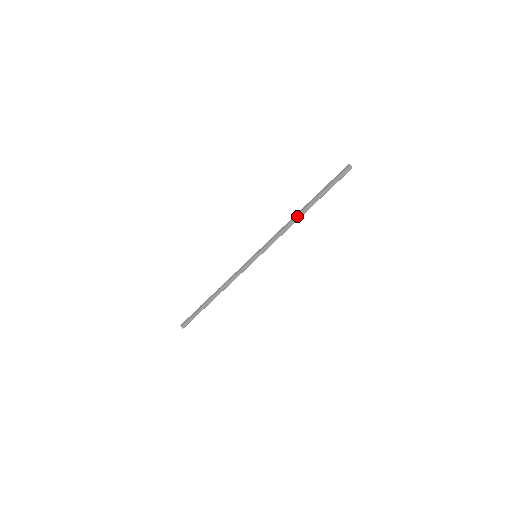
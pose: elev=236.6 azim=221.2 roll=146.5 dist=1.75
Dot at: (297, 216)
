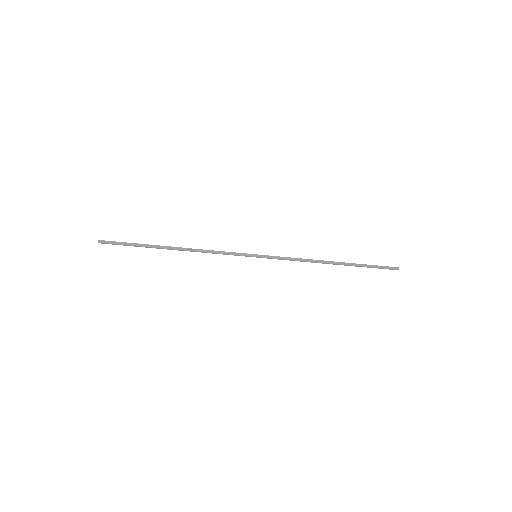
Dot at: (325, 262)
